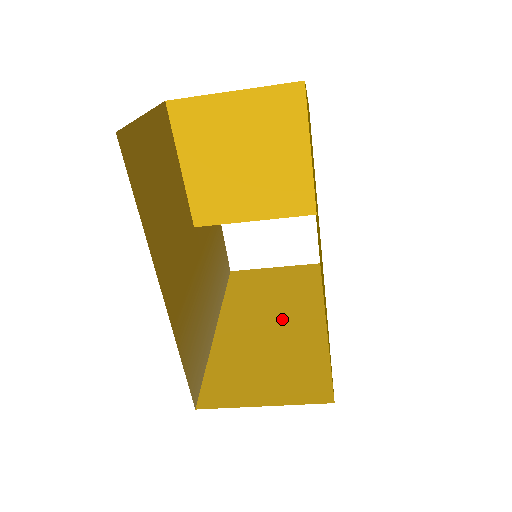
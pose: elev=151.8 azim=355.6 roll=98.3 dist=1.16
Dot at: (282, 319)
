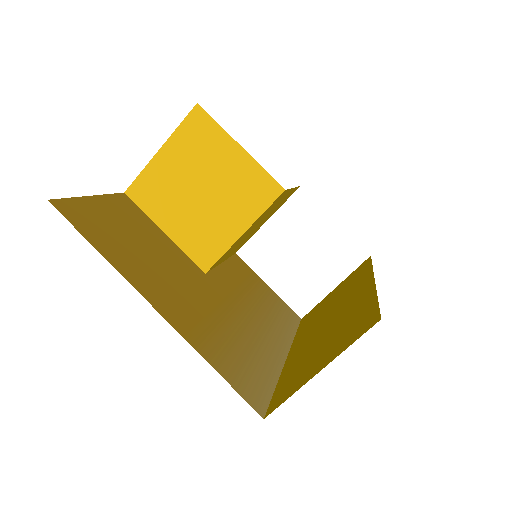
Dot at: (338, 310)
